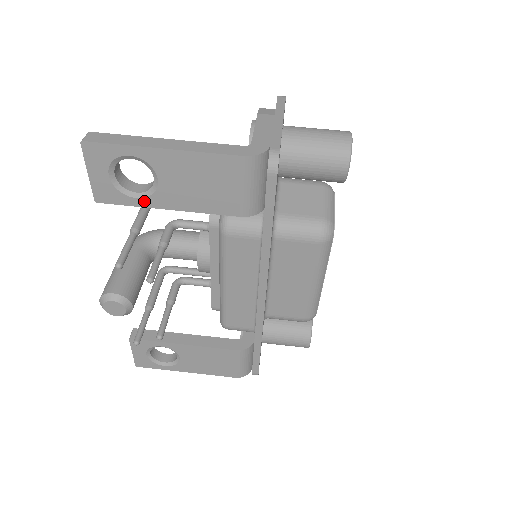
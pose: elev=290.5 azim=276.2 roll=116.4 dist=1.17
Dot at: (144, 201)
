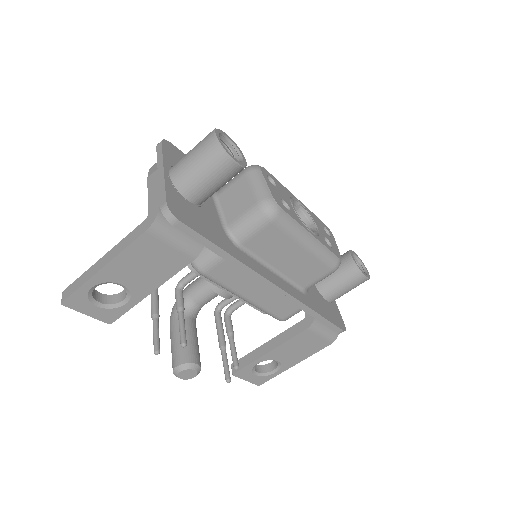
Dot at: (132, 301)
